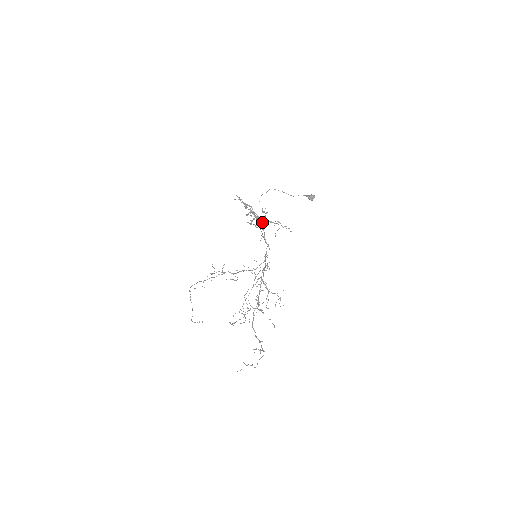
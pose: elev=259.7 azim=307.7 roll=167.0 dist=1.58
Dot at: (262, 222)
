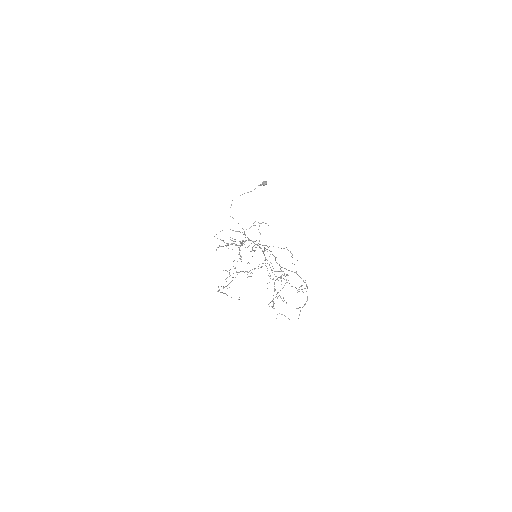
Dot at: (244, 233)
